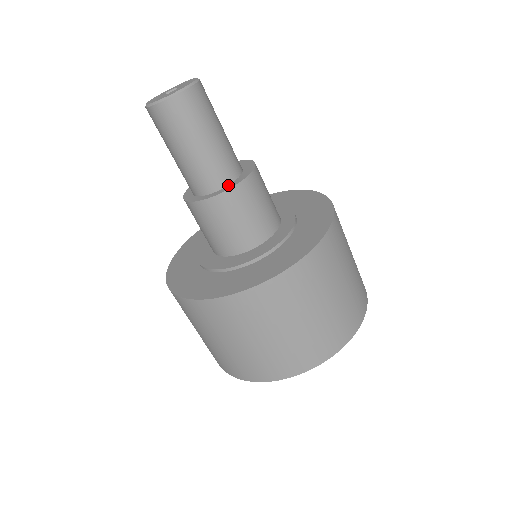
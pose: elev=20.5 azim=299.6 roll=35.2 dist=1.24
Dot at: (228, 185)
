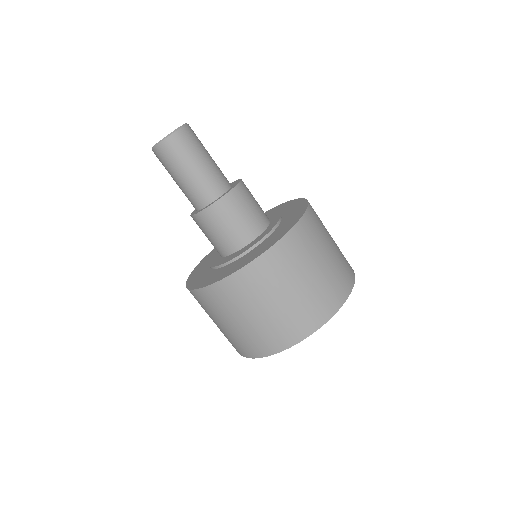
Dot at: (215, 200)
